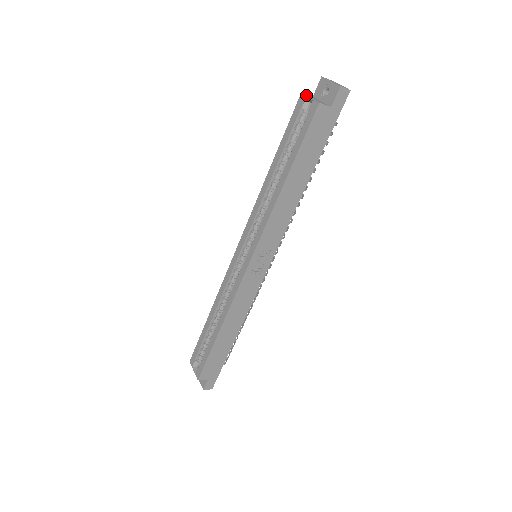
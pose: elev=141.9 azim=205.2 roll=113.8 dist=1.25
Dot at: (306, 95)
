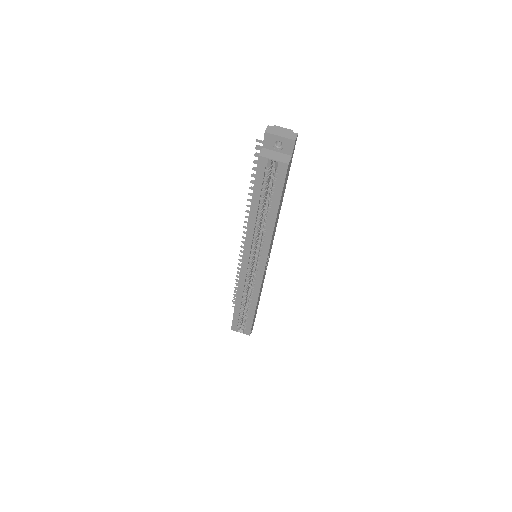
Dot at: (267, 158)
